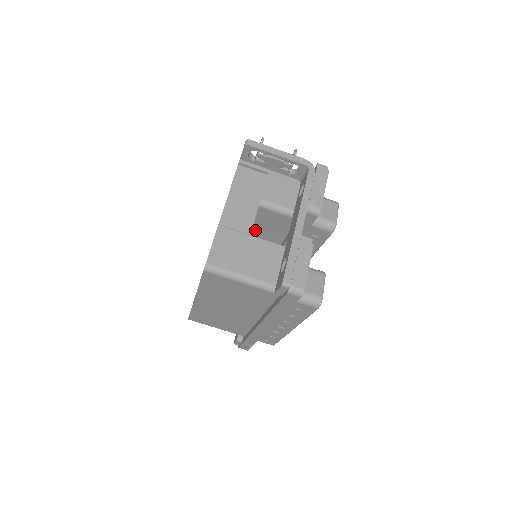
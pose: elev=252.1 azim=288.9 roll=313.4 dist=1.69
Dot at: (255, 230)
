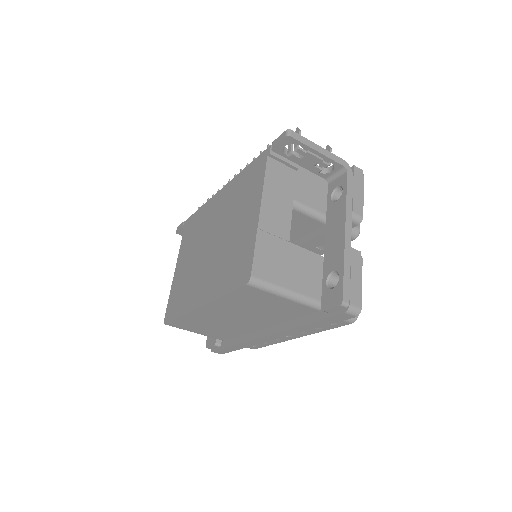
Dot at: occluded
